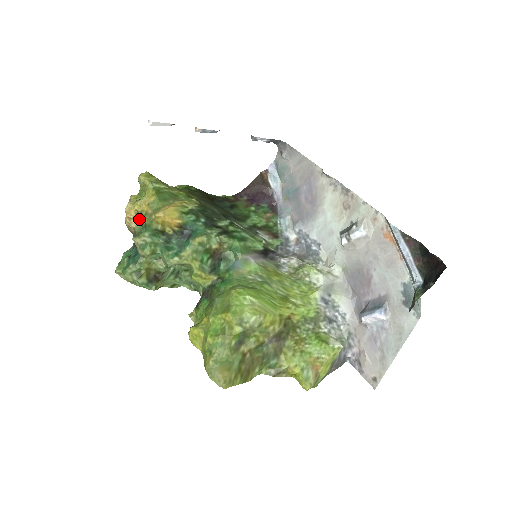
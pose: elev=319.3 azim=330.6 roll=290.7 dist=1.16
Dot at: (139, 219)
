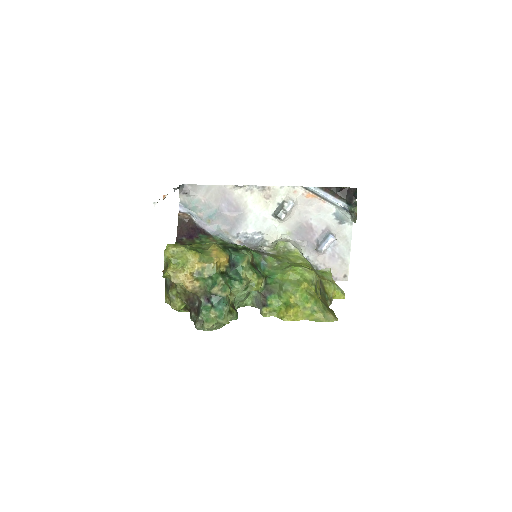
Dot at: (199, 277)
